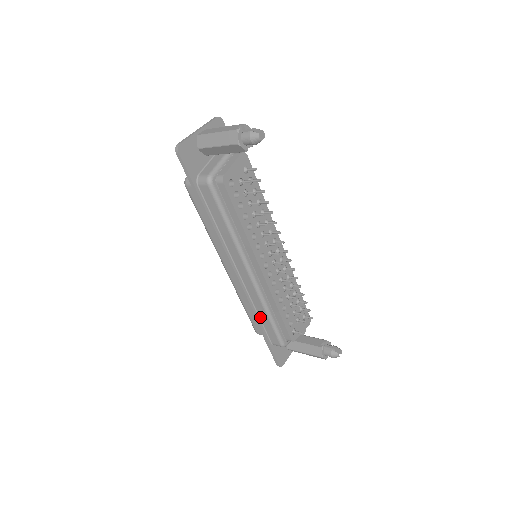
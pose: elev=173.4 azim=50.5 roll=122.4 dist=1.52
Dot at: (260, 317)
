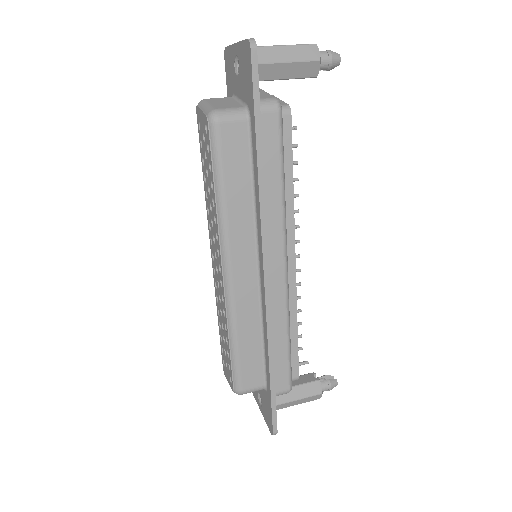
Dot at: (273, 346)
